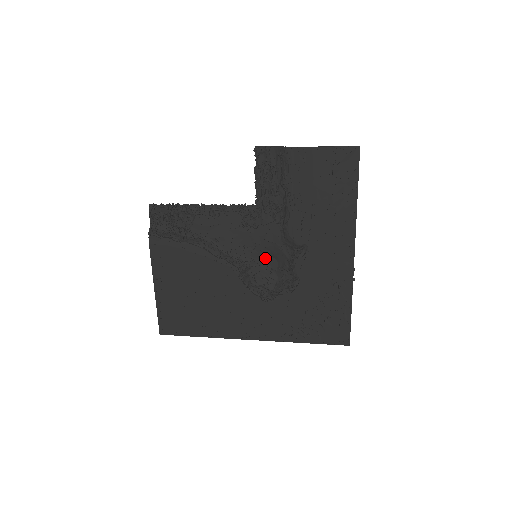
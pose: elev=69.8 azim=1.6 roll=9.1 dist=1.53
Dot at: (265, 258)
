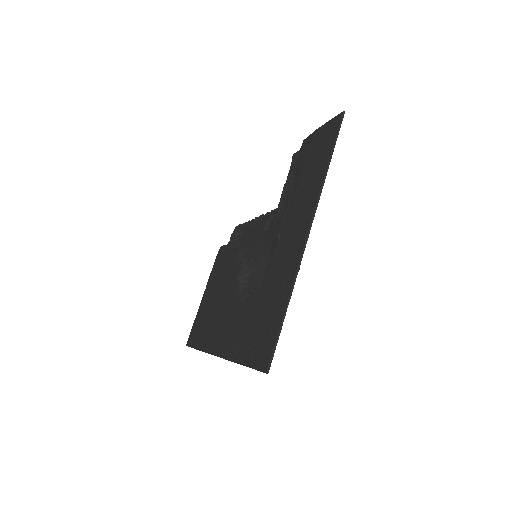
Dot at: (266, 264)
